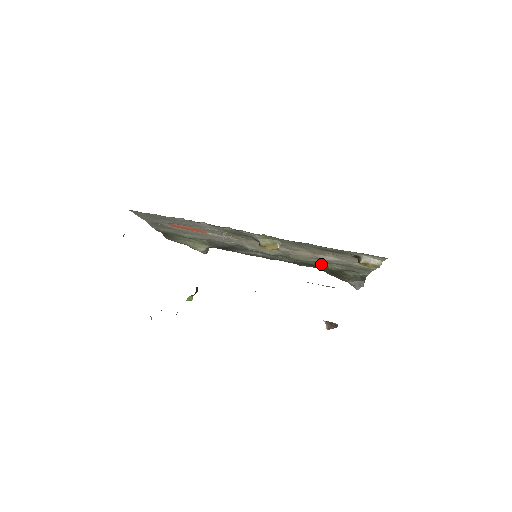
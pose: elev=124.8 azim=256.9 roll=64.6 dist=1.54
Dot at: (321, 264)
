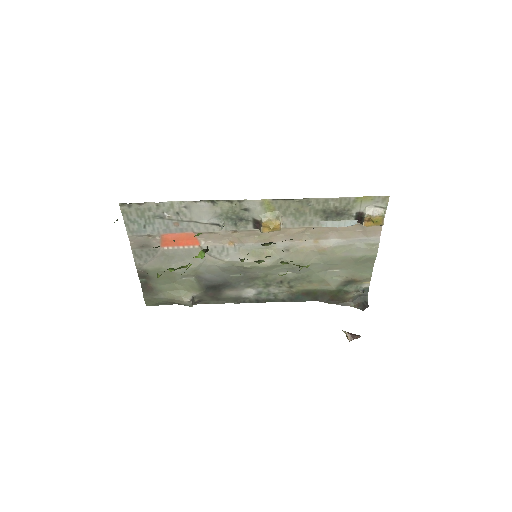
Dot at: (321, 276)
